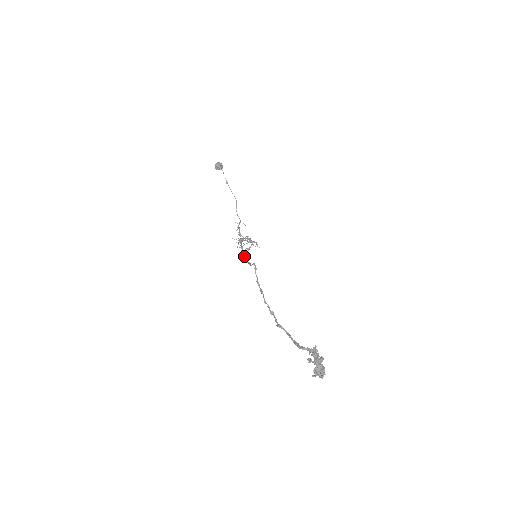
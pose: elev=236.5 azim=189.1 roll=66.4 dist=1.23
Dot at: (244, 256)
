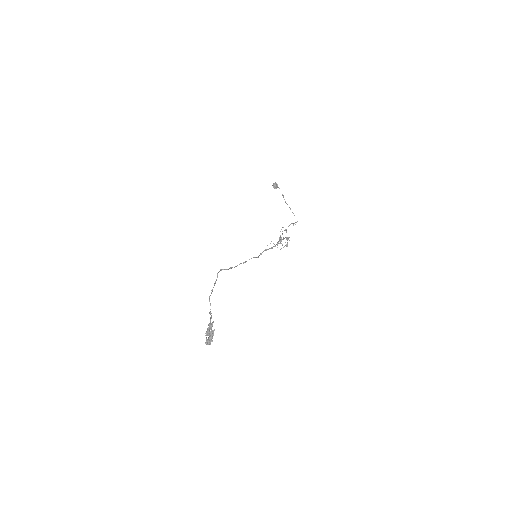
Dot at: occluded
